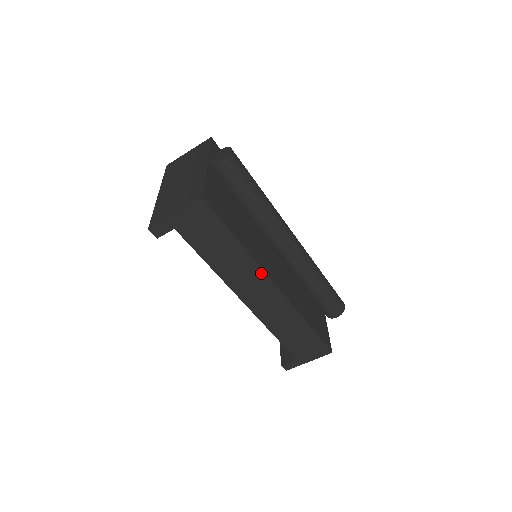
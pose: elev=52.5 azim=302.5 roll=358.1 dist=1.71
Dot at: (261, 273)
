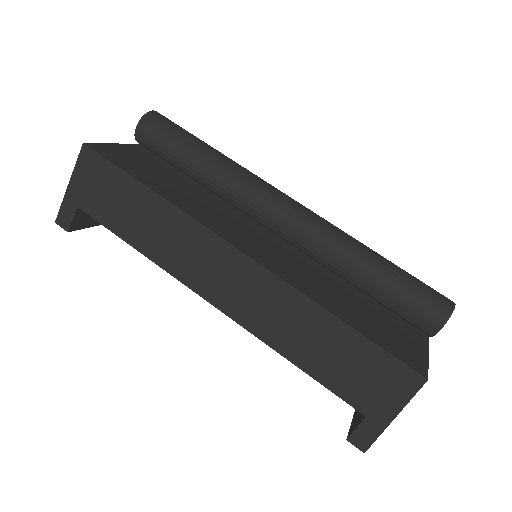
Dot at: (204, 233)
